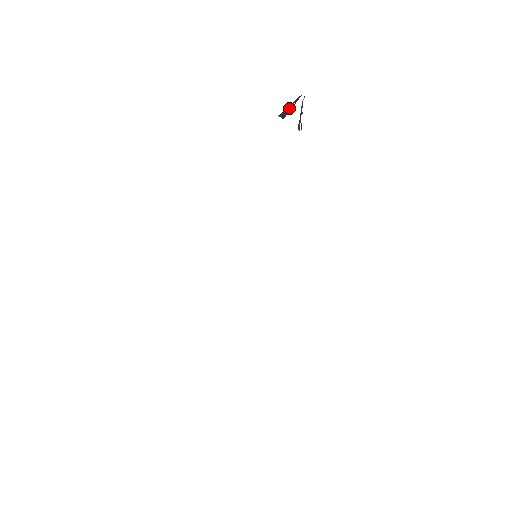
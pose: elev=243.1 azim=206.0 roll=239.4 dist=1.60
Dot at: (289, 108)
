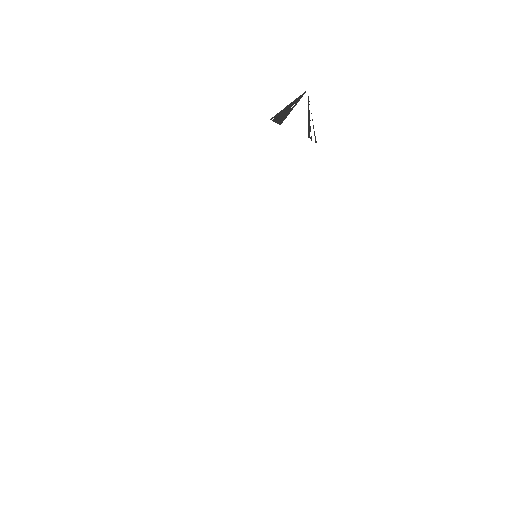
Dot at: (287, 110)
